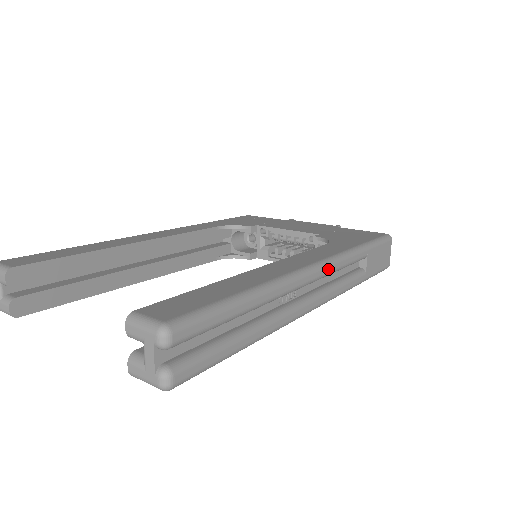
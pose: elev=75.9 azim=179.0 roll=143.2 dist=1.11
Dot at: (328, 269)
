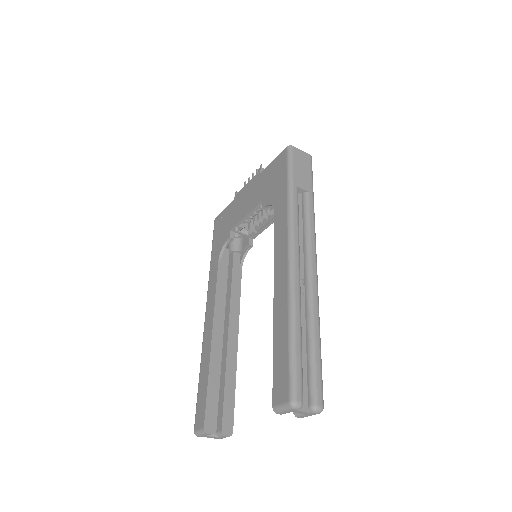
Dot at: (296, 242)
